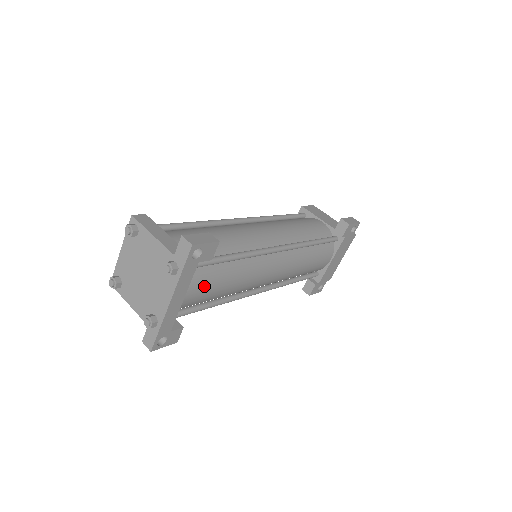
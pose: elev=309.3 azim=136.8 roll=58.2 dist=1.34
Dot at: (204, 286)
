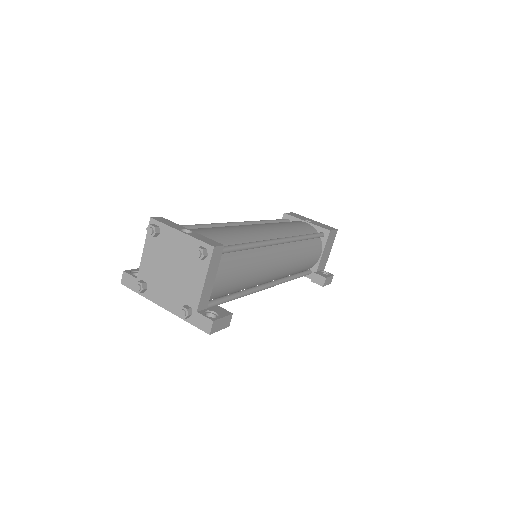
Dot at: occluded
